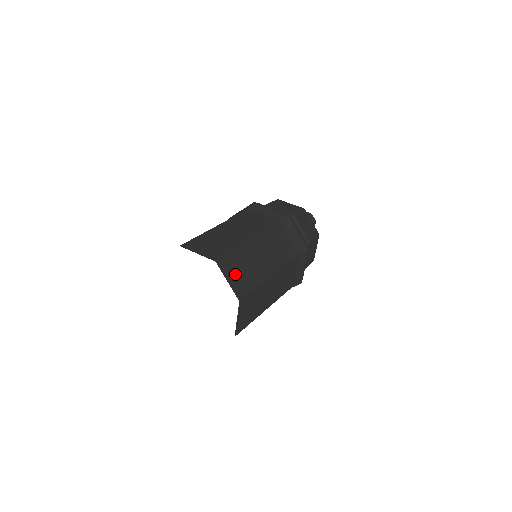
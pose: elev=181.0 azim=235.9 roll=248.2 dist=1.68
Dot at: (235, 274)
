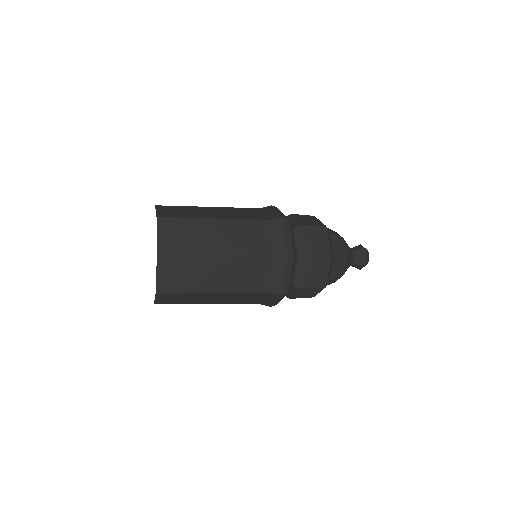
Dot at: (171, 235)
